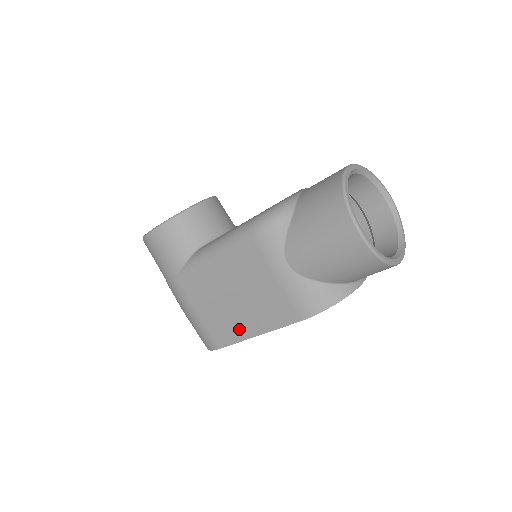
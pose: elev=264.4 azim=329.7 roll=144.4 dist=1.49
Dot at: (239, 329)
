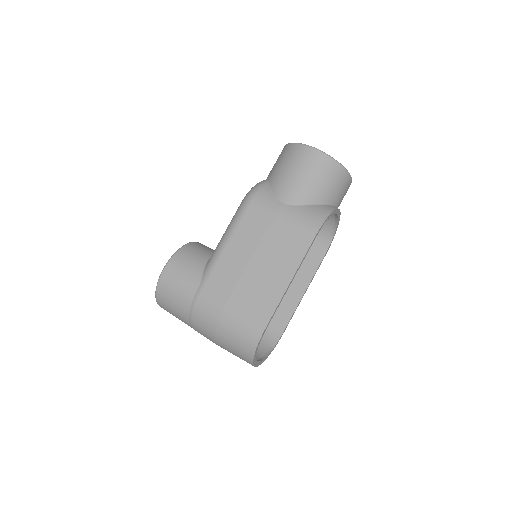
Dot at: (273, 289)
